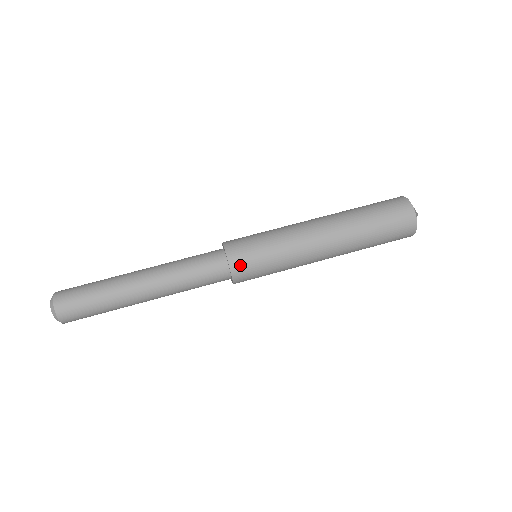
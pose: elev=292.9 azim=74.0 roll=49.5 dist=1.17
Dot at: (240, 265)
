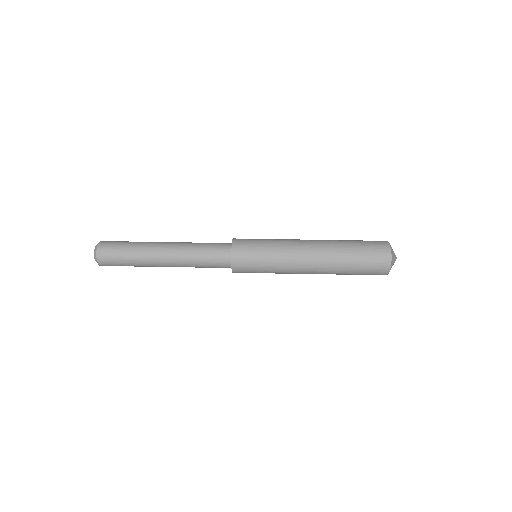
Dot at: (240, 264)
